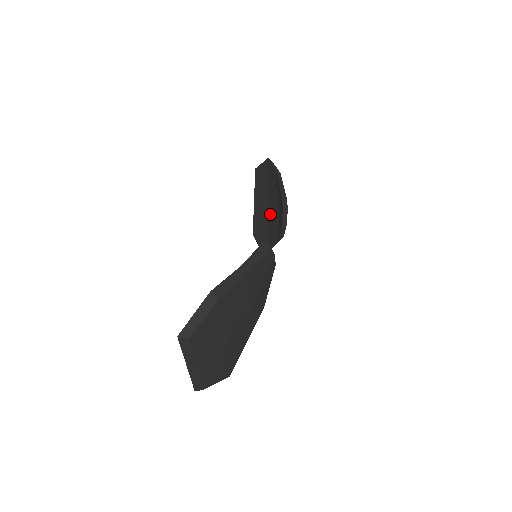
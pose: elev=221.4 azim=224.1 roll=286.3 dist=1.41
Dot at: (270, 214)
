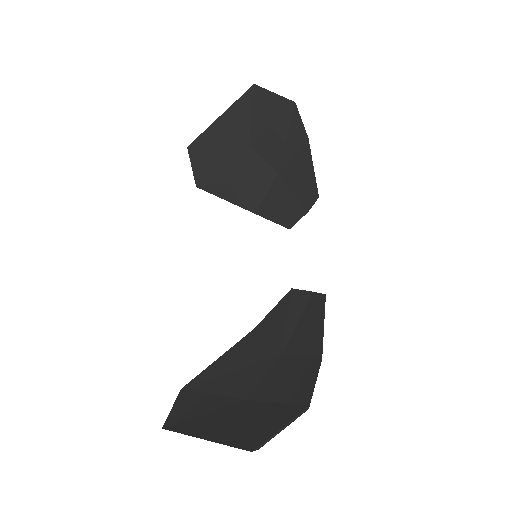
Dot at: (245, 158)
